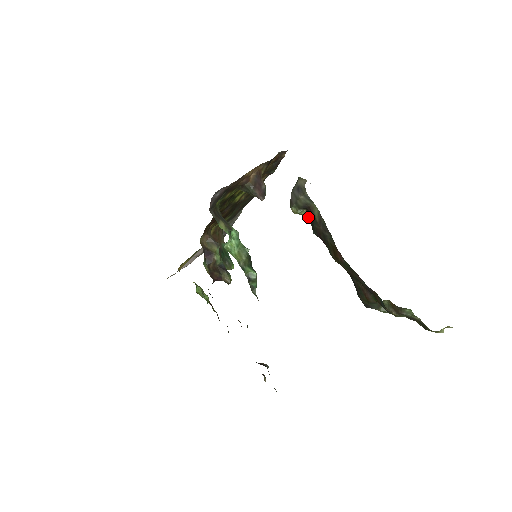
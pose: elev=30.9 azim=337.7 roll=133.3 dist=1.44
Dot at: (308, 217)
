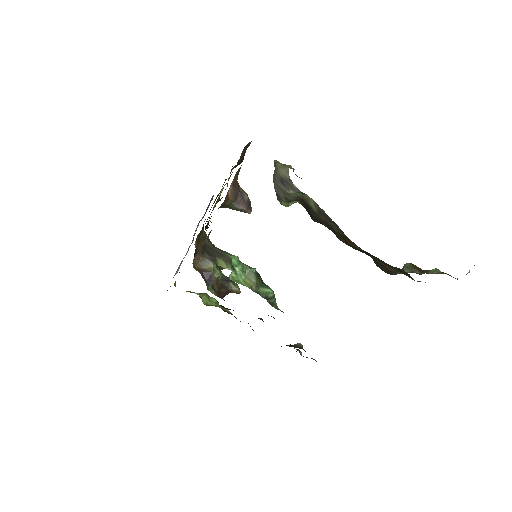
Dot at: (301, 204)
